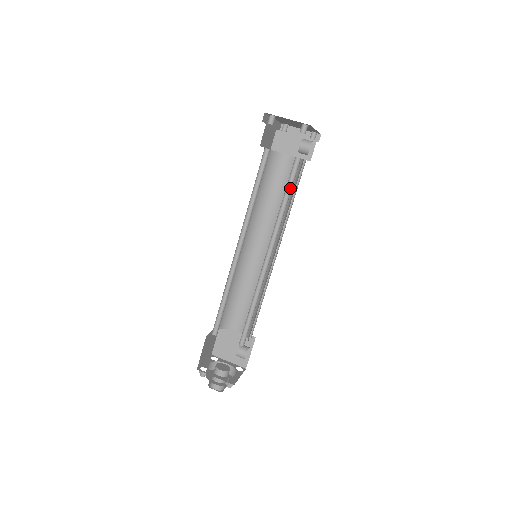
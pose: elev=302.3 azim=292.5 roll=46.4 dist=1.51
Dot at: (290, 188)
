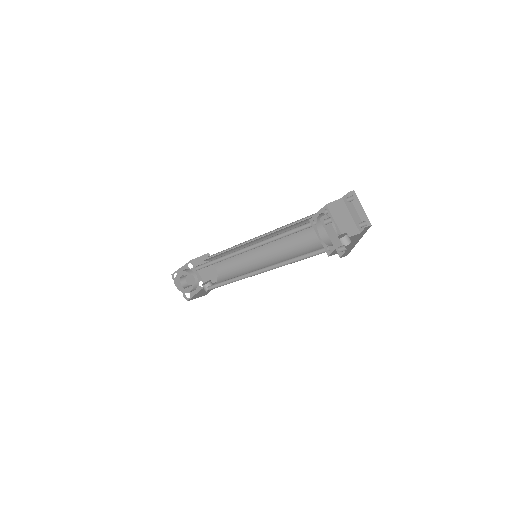
Dot at: (307, 255)
